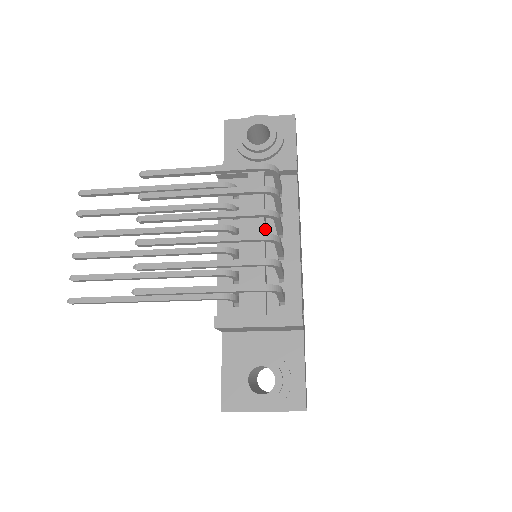
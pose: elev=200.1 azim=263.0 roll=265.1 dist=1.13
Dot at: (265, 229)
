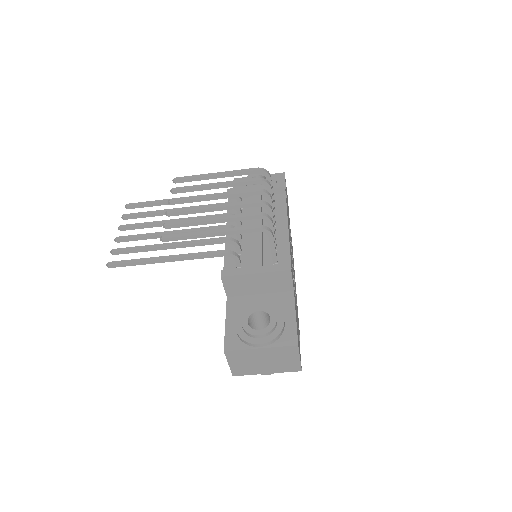
Dot at: (262, 222)
